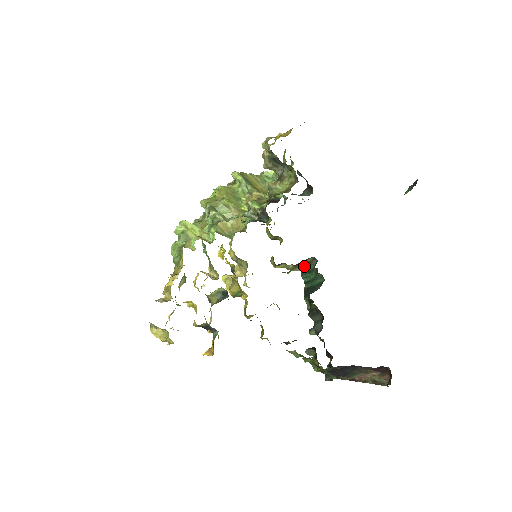
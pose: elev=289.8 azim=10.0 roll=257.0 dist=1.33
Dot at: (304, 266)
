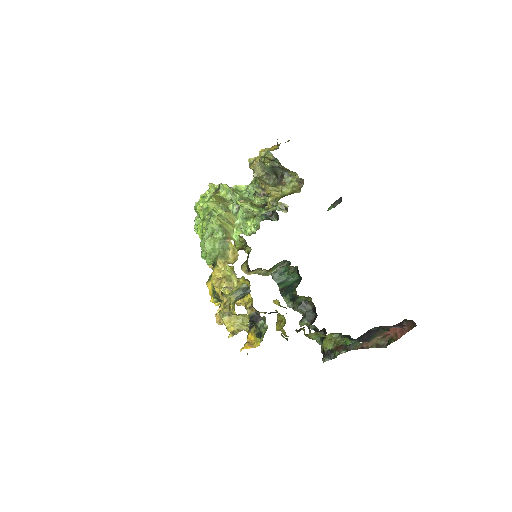
Dot at: (275, 270)
